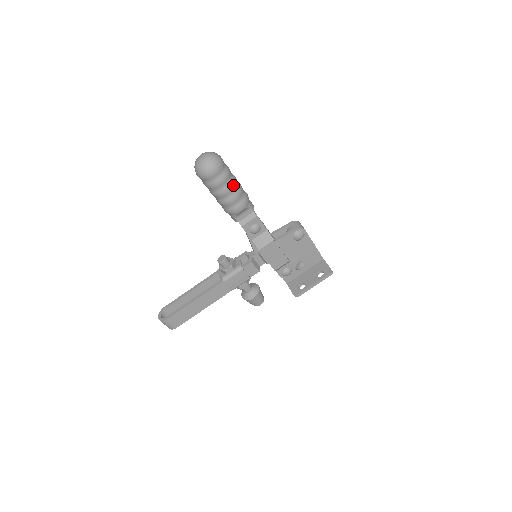
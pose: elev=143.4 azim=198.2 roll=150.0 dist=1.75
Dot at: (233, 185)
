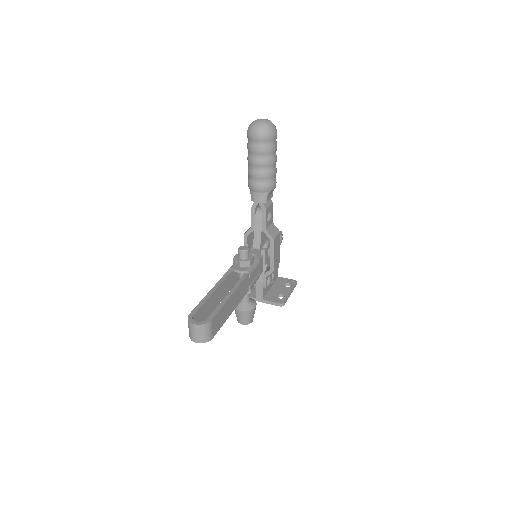
Dot at: occluded
